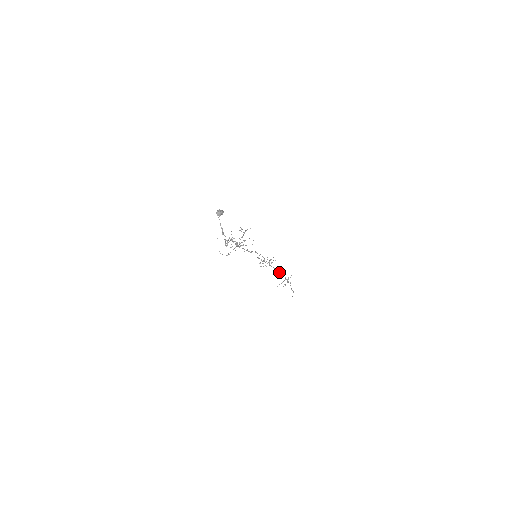
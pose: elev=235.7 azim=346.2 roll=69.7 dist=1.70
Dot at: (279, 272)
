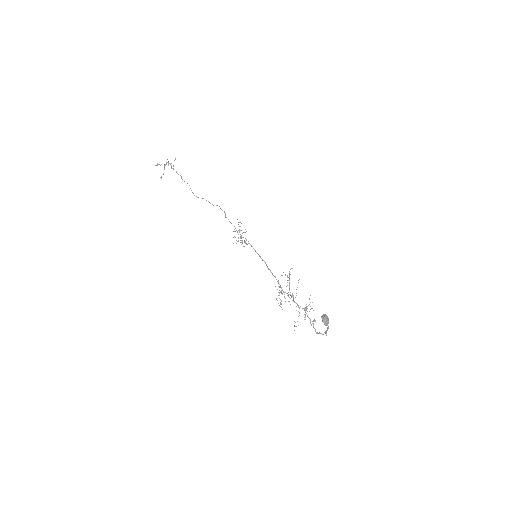
Dot at: (225, 216)
